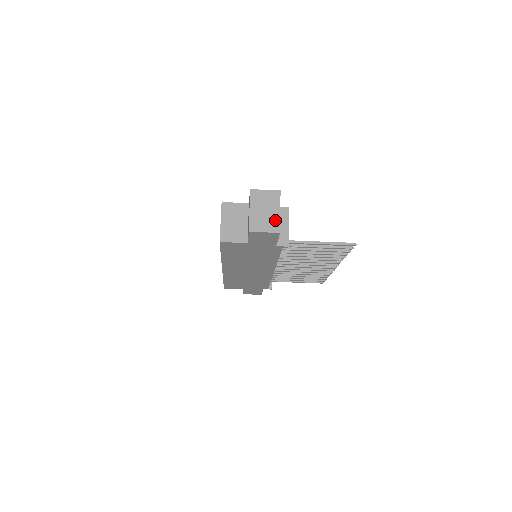
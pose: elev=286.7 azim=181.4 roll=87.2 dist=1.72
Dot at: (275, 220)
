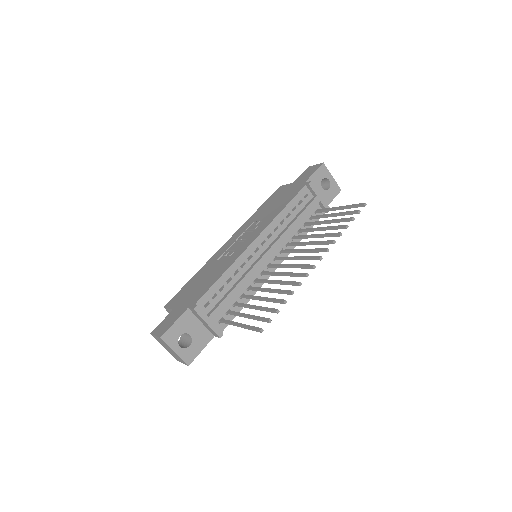
Dot at: (178, 357)
